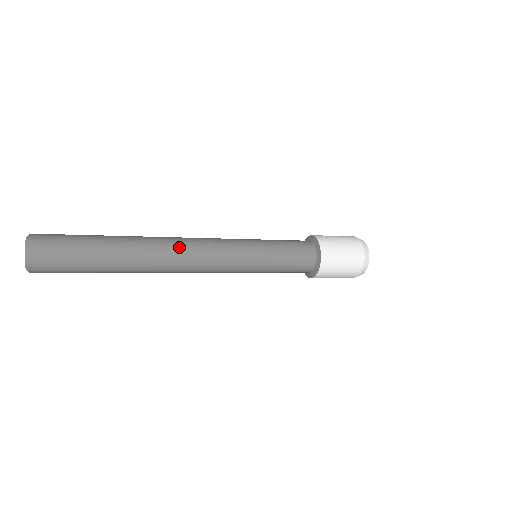
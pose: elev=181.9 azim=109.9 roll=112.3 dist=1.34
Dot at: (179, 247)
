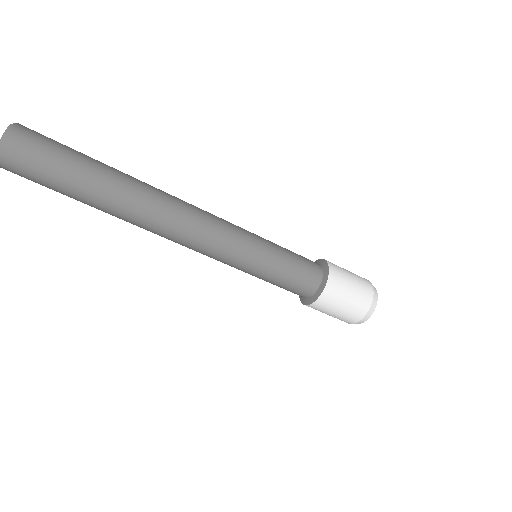
Dot at: (179, 201)
